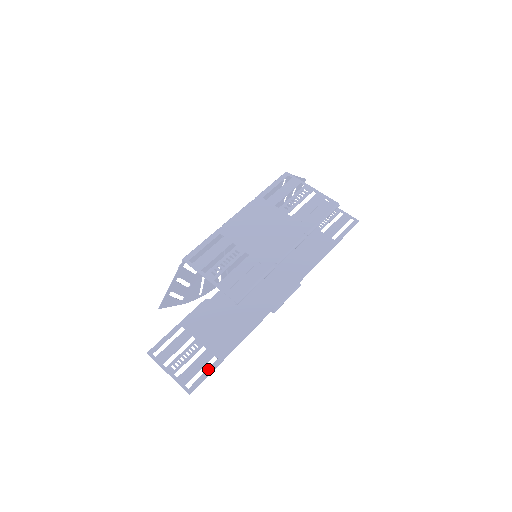
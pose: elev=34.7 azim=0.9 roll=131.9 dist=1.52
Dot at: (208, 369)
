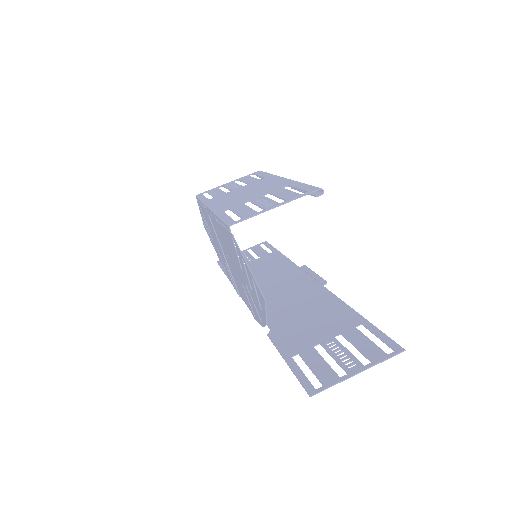
Dot at: (372, 332)
